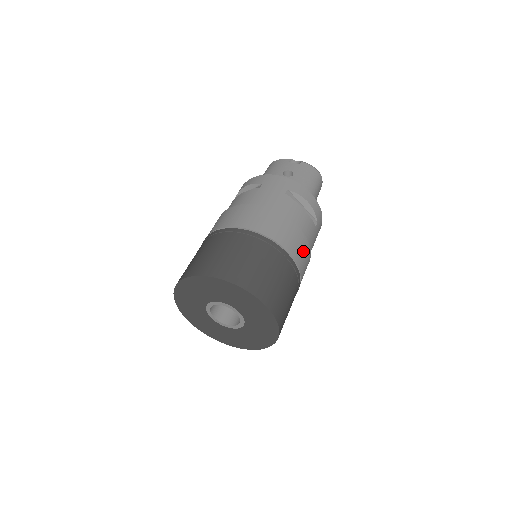
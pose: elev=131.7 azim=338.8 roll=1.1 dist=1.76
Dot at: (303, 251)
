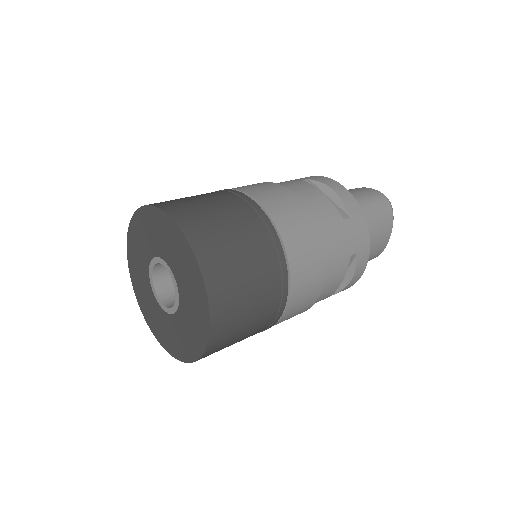
Dot at: (298, 222)
